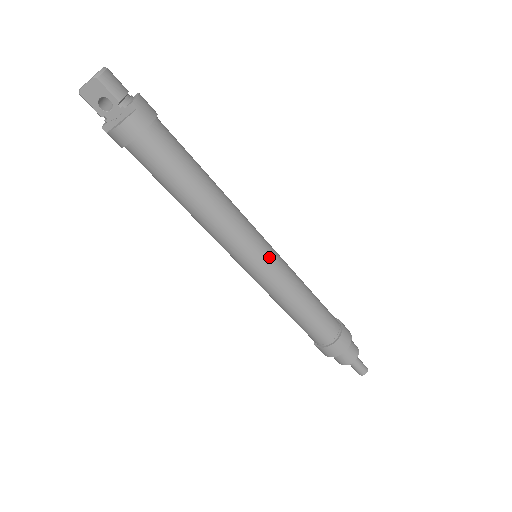
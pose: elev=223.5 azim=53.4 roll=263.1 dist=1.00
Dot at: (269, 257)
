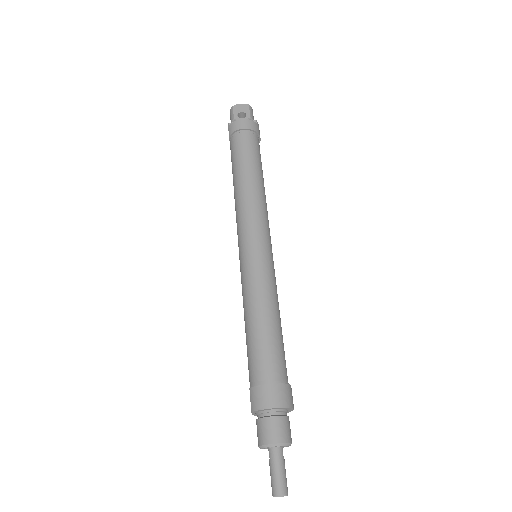
Dot at: (270, 252)
